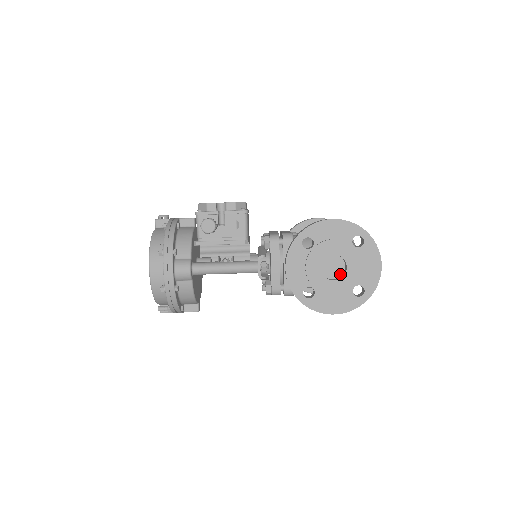
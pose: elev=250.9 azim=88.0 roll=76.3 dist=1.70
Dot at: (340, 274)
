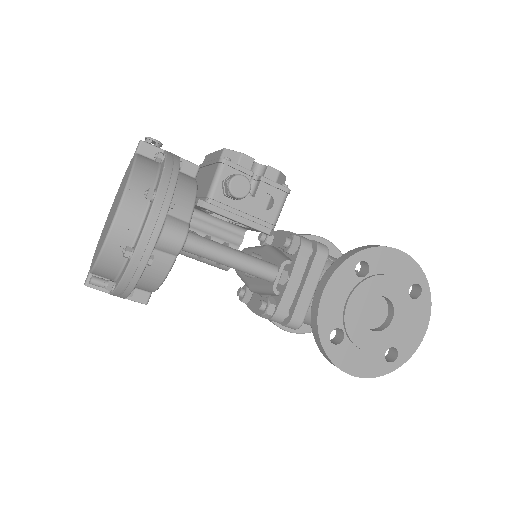
Dot at: (378, 324)
